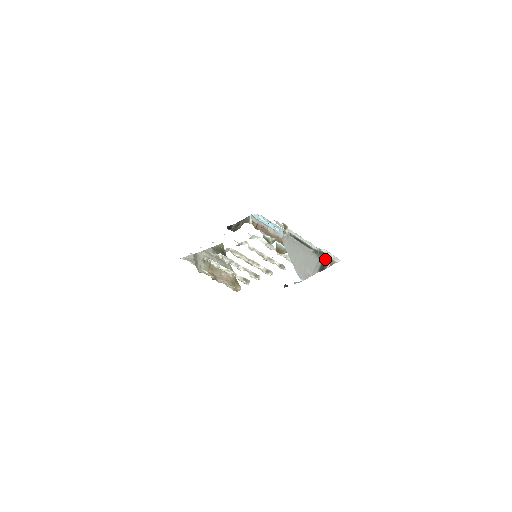
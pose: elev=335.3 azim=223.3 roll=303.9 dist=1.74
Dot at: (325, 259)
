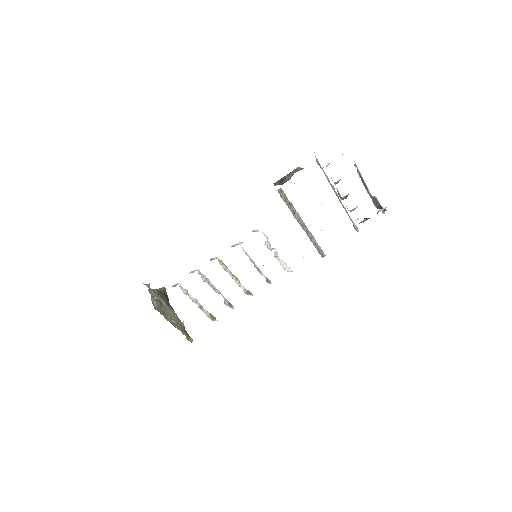
Dot at: (378, 206)
